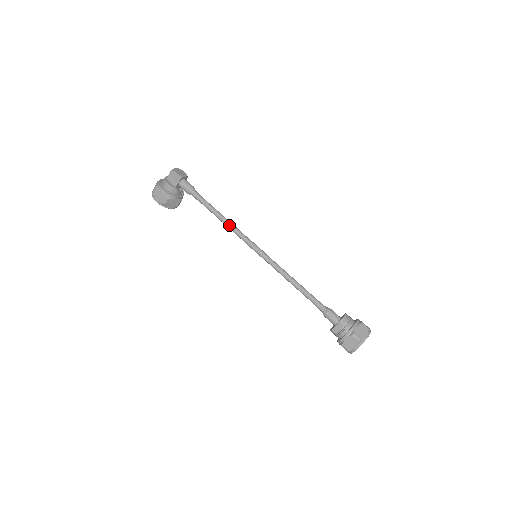
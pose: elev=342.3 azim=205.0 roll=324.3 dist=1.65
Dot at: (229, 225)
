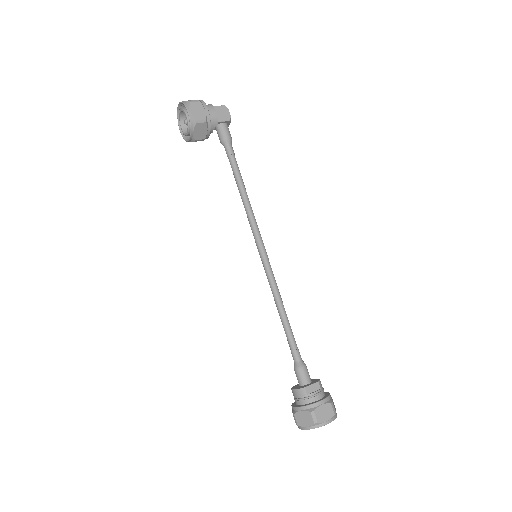
Dot at: (250, 204)
